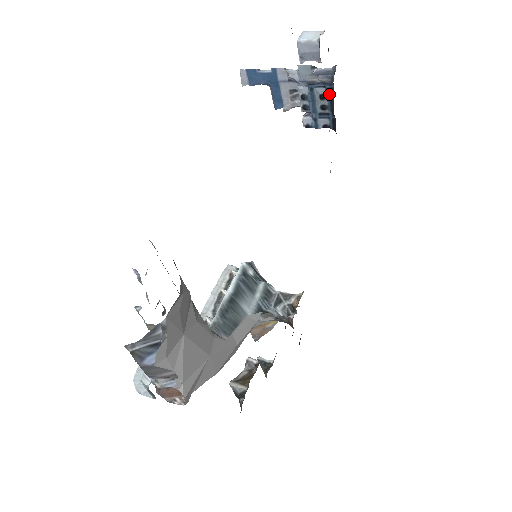
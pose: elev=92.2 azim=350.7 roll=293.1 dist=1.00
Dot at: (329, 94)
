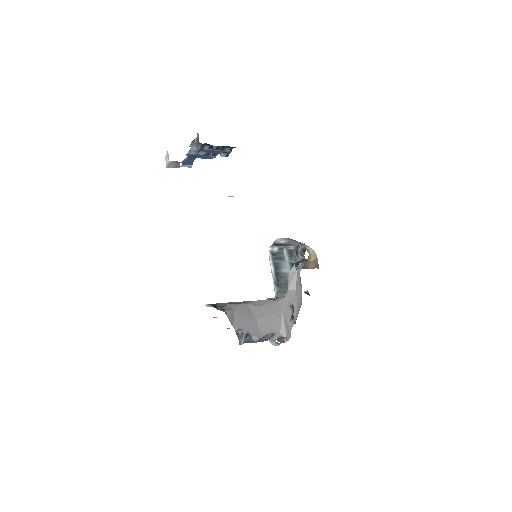
Dot at: (210, 146)
